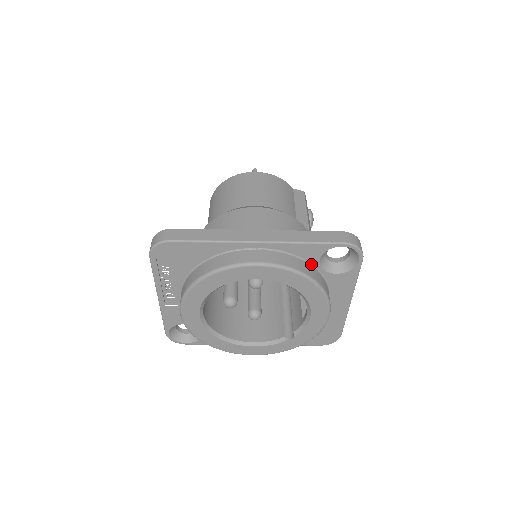
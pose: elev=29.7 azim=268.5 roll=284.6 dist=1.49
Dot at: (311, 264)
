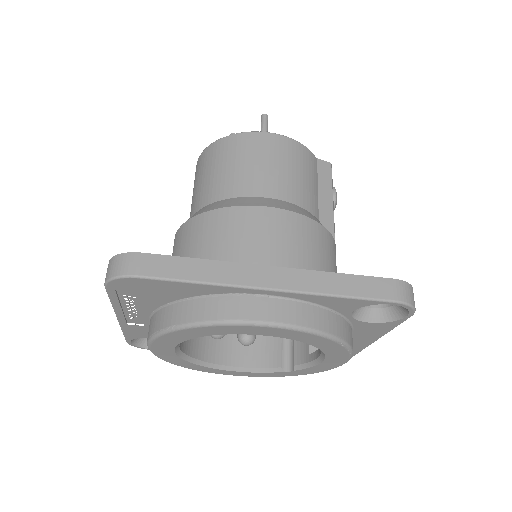
Dot at: (339, 313)
